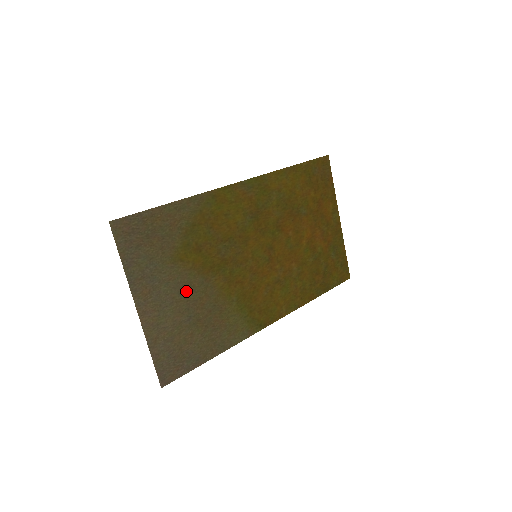
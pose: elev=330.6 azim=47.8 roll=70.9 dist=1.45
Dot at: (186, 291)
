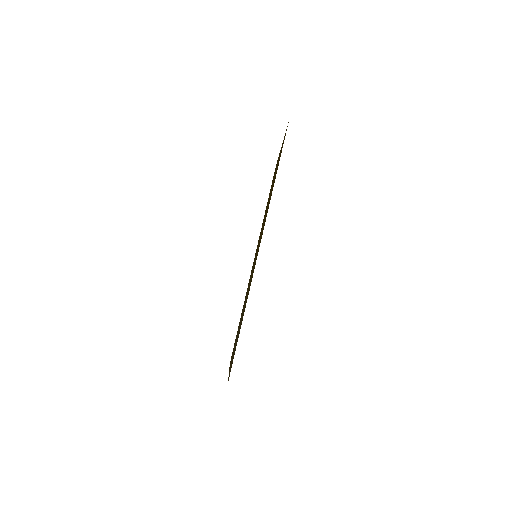
Dot at: occluded
